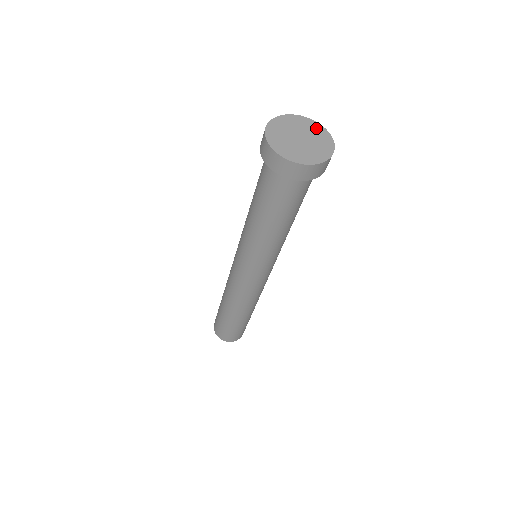
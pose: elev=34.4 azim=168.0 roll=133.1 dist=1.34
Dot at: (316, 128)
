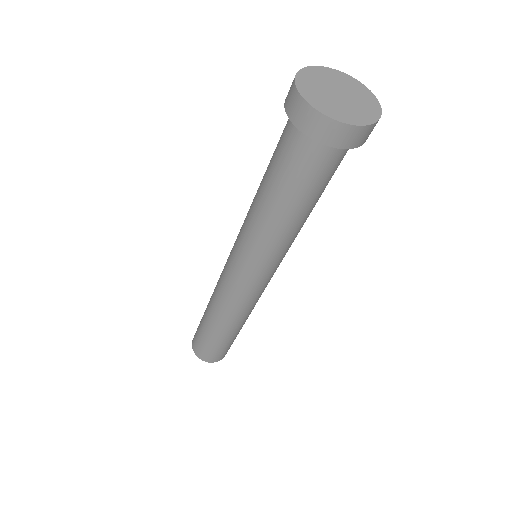
Dot at: (363, 91)
